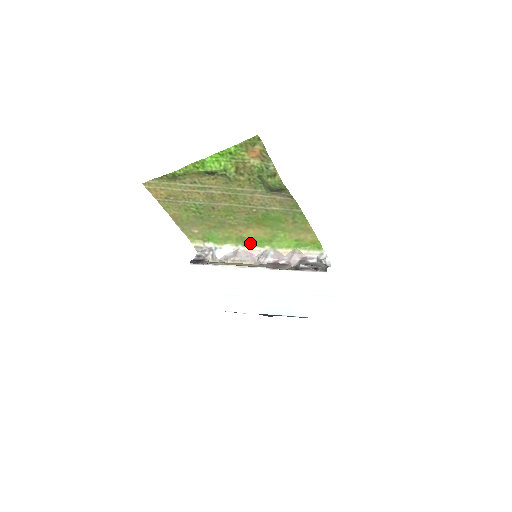
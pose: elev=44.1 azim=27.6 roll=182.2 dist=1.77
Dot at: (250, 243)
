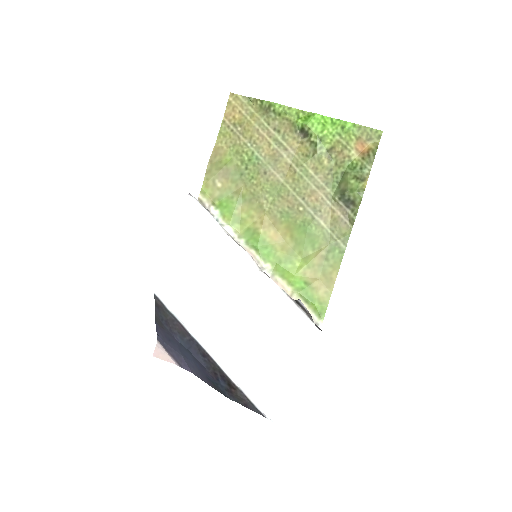
Dot at: (257, 245)
